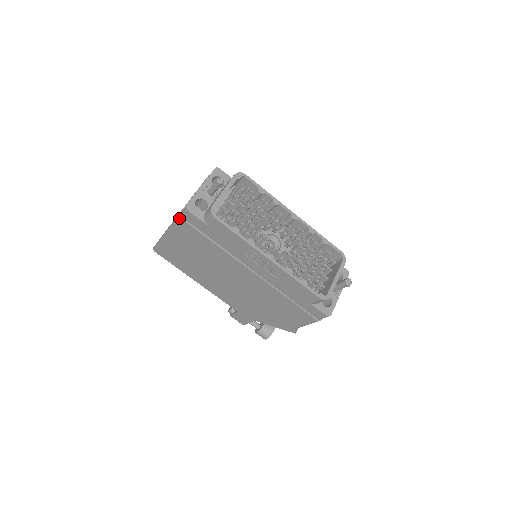
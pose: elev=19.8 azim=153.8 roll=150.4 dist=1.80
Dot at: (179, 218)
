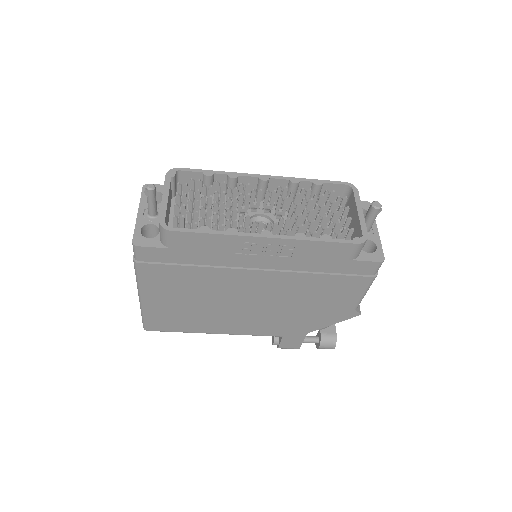
Dot at: (136, 265)
